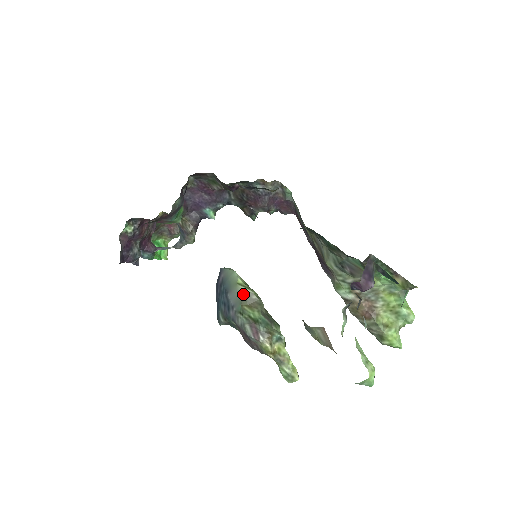
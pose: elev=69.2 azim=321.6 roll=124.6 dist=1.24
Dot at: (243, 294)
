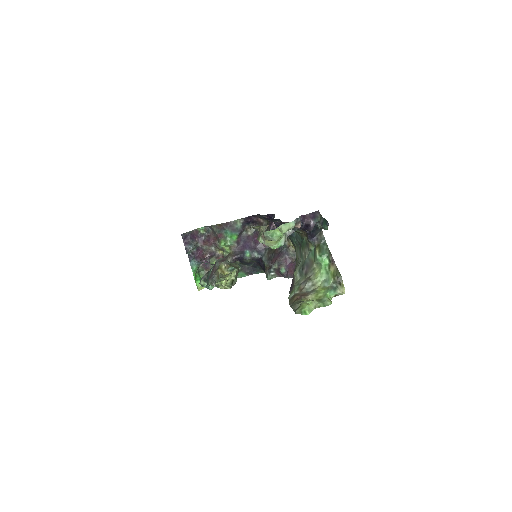
Dot at: (232, 263)
